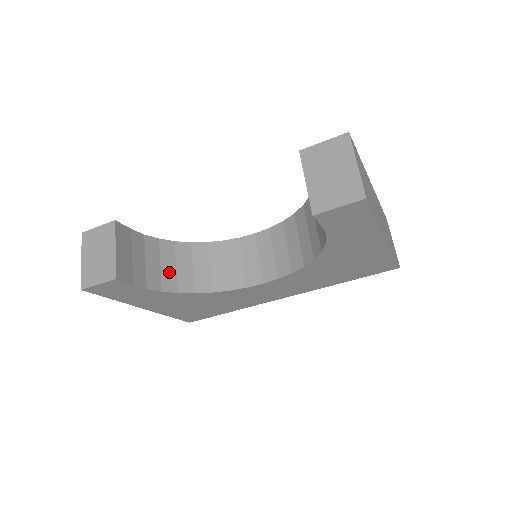
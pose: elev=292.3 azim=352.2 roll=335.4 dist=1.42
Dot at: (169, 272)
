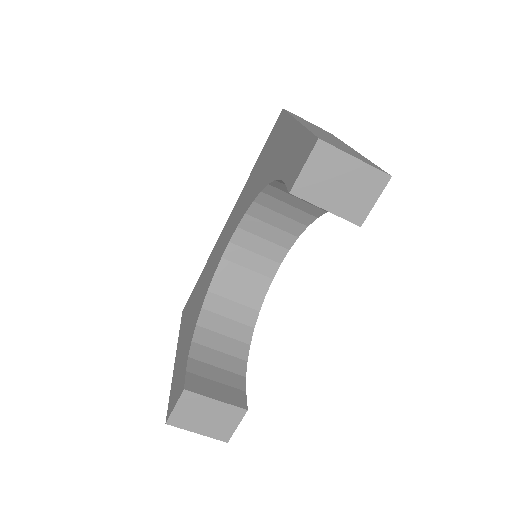
Dot at: (228, 345)
